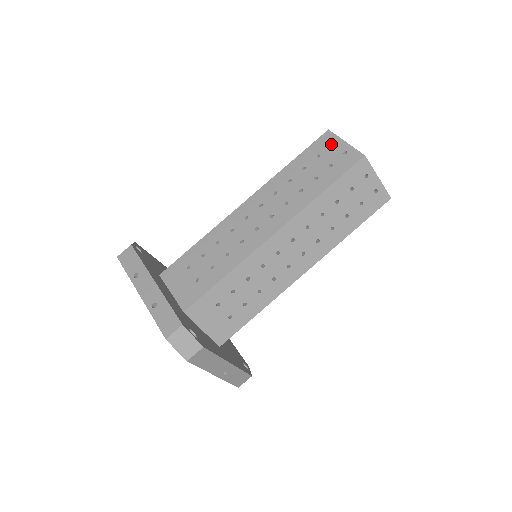
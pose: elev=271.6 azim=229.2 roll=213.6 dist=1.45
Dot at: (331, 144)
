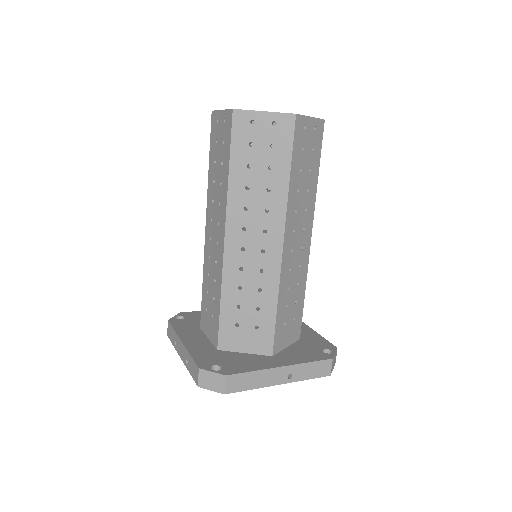
Dot at: (218, 122)
